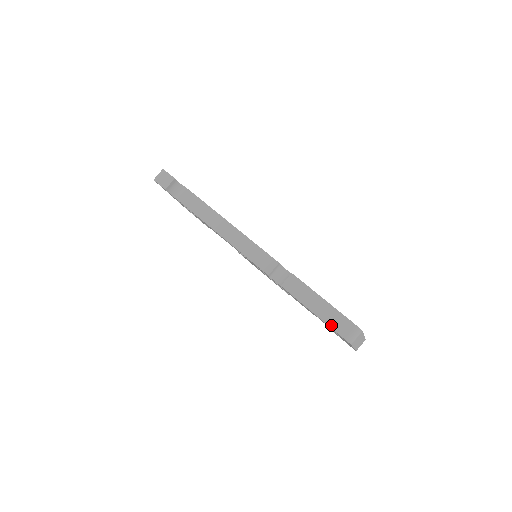
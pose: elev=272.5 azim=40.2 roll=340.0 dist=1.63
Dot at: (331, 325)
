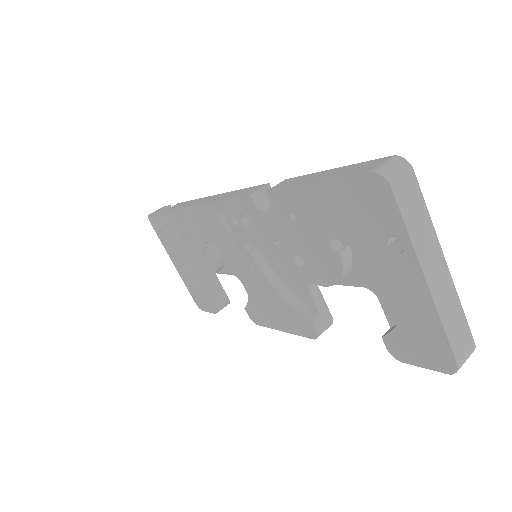
Dot at: (344, 175)
